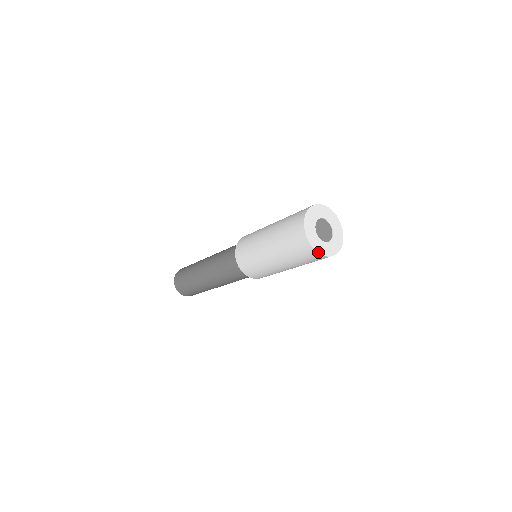
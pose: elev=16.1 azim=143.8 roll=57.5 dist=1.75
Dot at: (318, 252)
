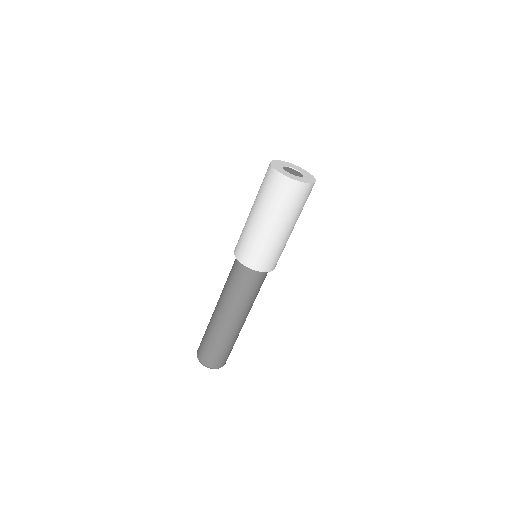
Dot at: (275, 169)
